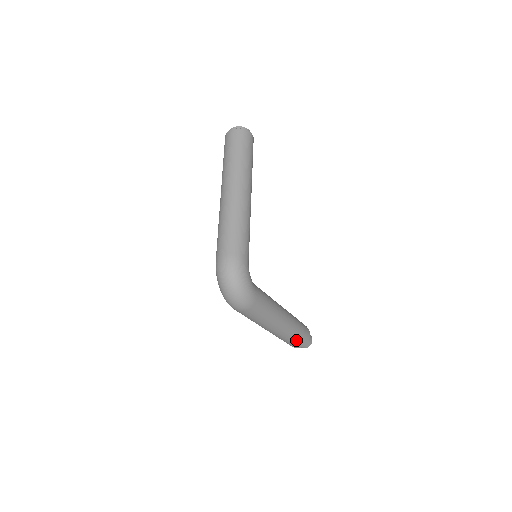
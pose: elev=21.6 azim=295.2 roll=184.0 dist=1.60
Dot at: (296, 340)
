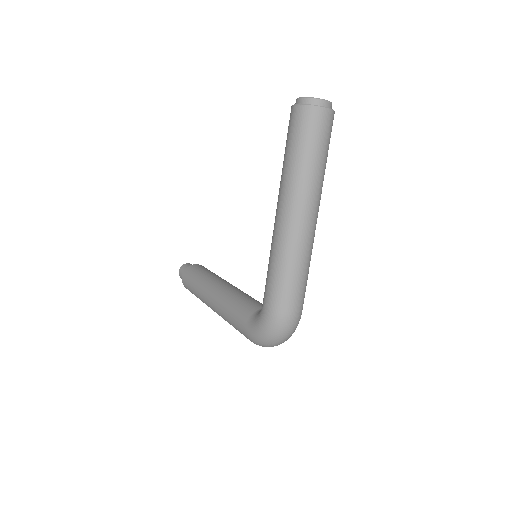
Dot at: occluded
